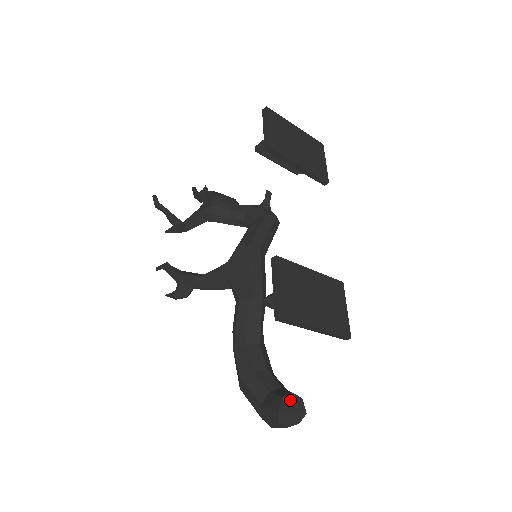
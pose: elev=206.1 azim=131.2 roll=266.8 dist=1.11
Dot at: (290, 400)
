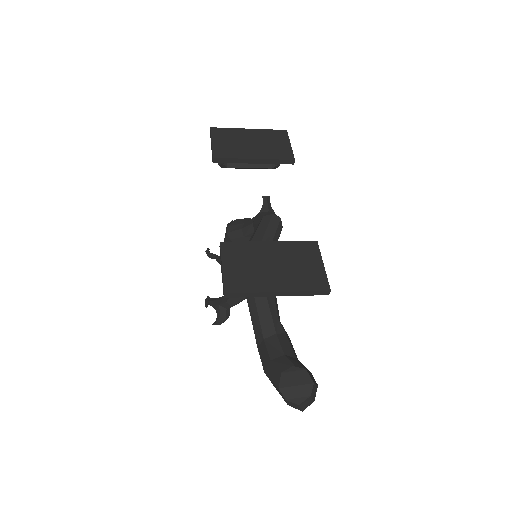
Dot at: (291, 374)
